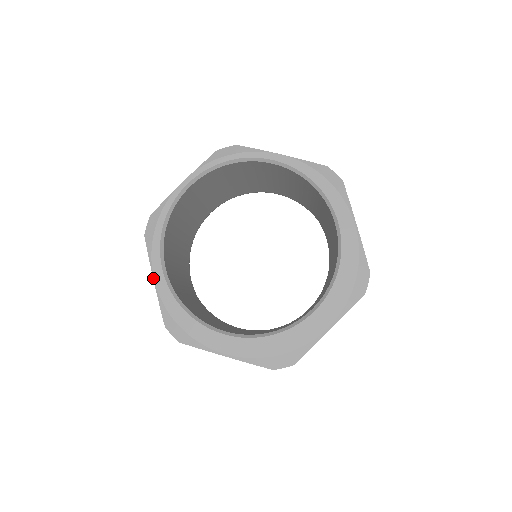
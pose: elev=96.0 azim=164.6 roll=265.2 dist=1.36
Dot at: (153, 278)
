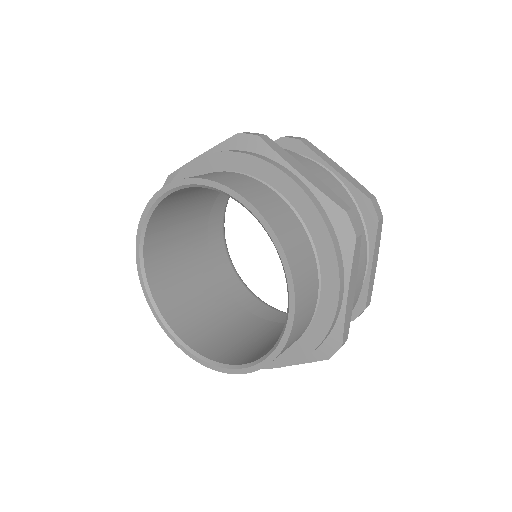
Dot at: occluded
